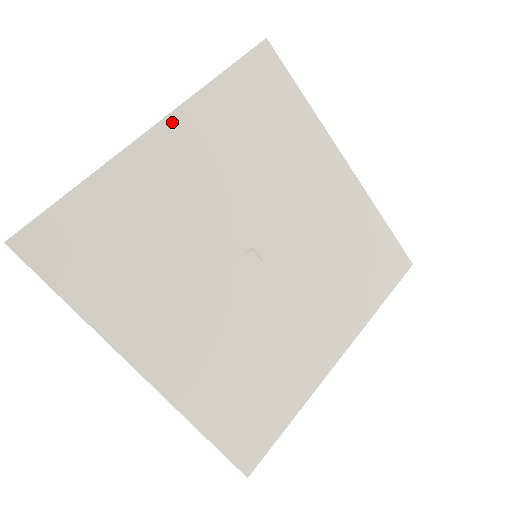
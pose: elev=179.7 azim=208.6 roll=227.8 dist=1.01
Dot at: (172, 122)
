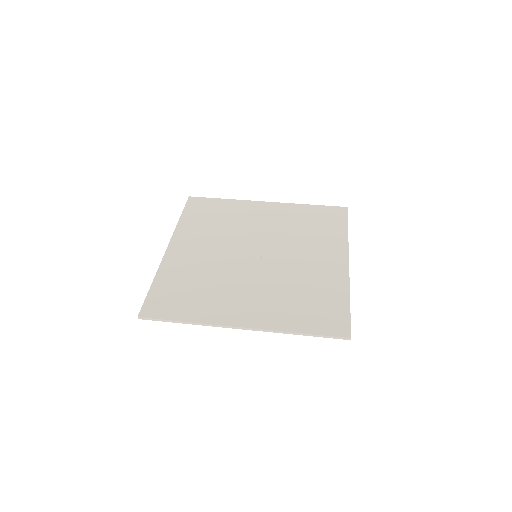
Dot at: (174, 242)
